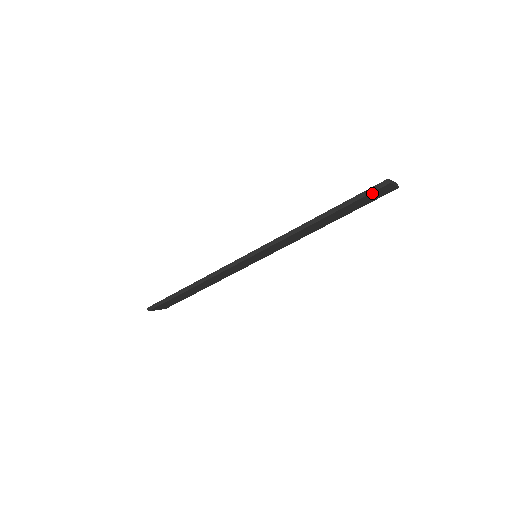
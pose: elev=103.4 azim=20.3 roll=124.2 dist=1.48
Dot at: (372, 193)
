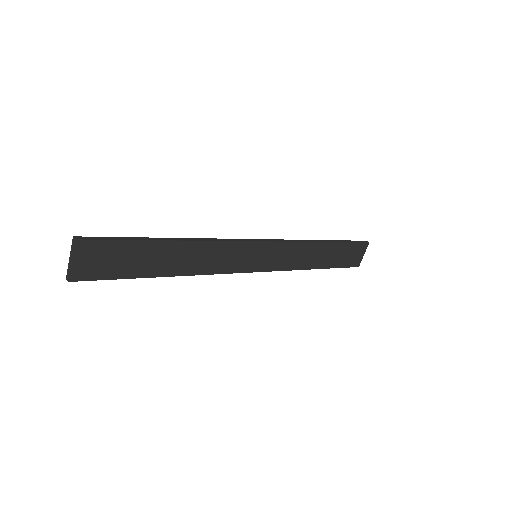
Dot at: (358, 245)
